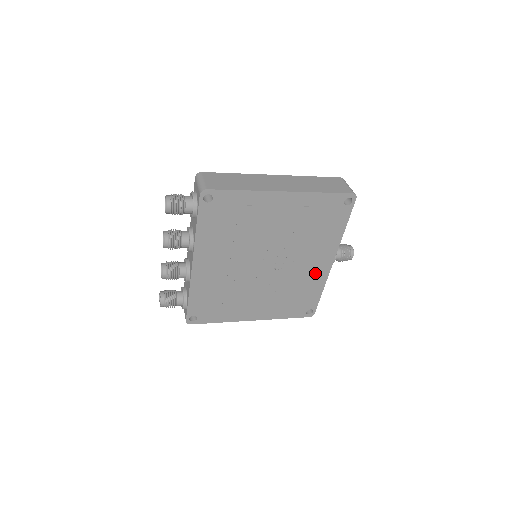
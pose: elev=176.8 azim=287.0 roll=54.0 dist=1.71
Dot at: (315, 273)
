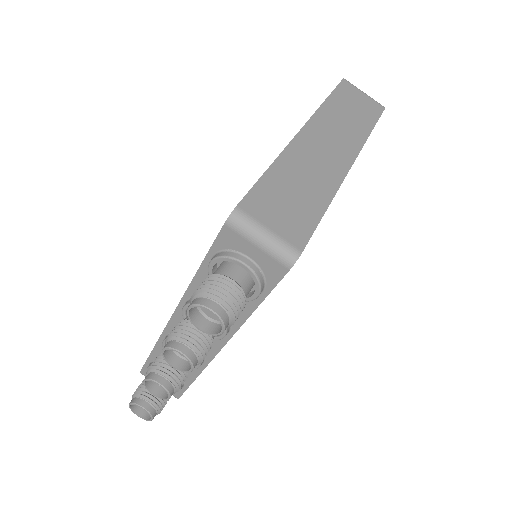
Dot at: occluded
